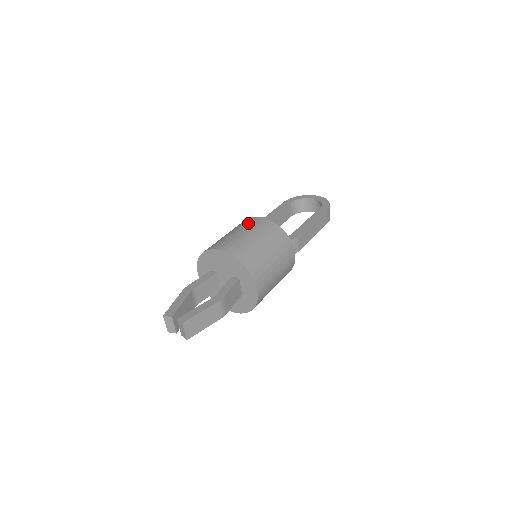
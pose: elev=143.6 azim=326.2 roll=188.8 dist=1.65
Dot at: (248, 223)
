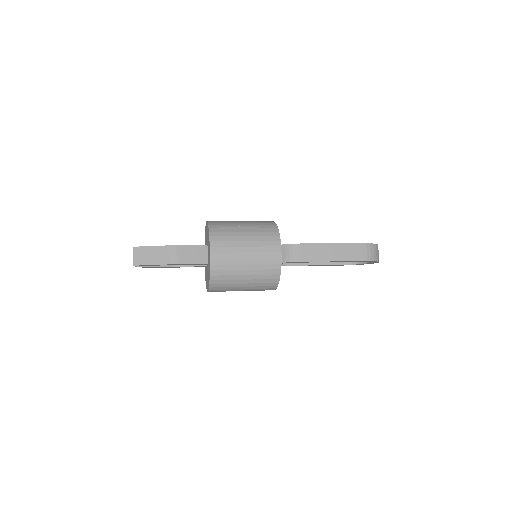
Dot at: occluded
